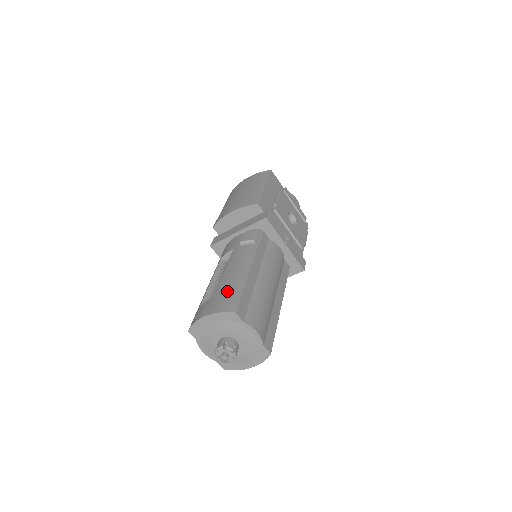
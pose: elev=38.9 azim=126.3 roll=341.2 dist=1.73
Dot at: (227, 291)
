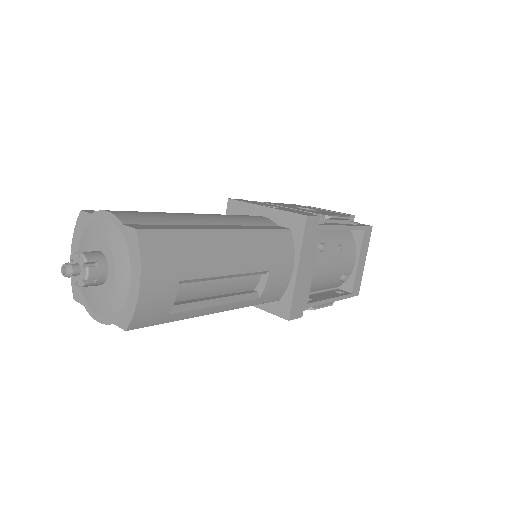
Dot at: occluded
